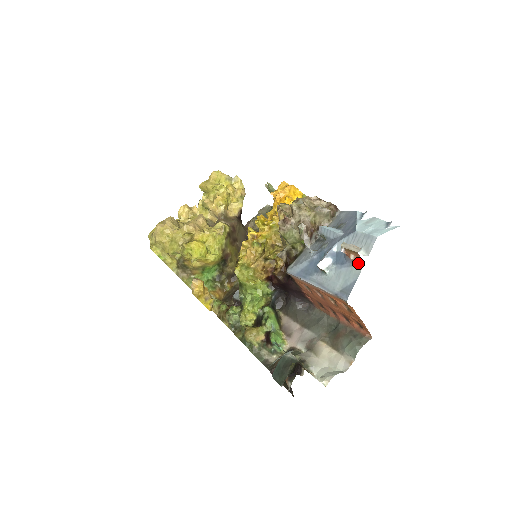
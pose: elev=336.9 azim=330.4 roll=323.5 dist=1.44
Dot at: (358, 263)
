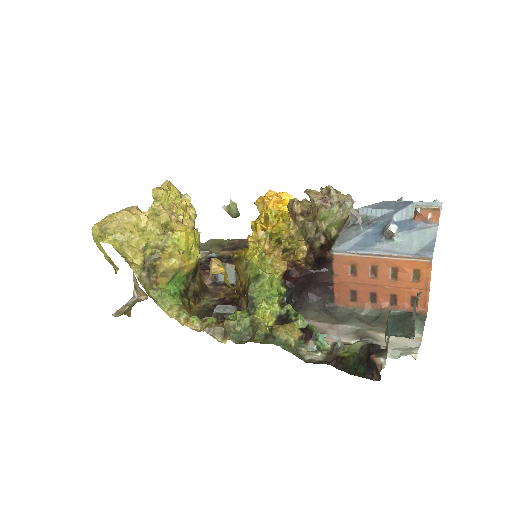
Dot at: (432, 224)
